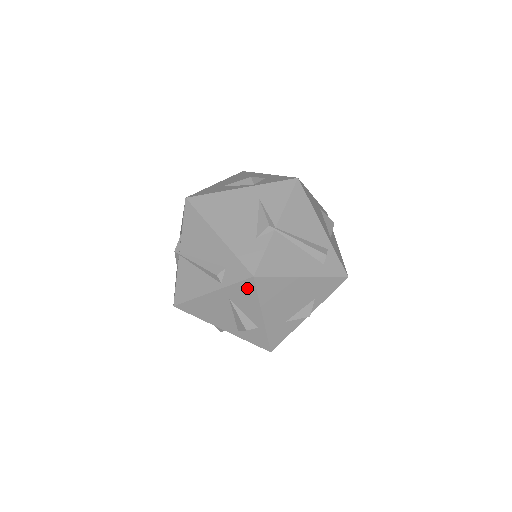
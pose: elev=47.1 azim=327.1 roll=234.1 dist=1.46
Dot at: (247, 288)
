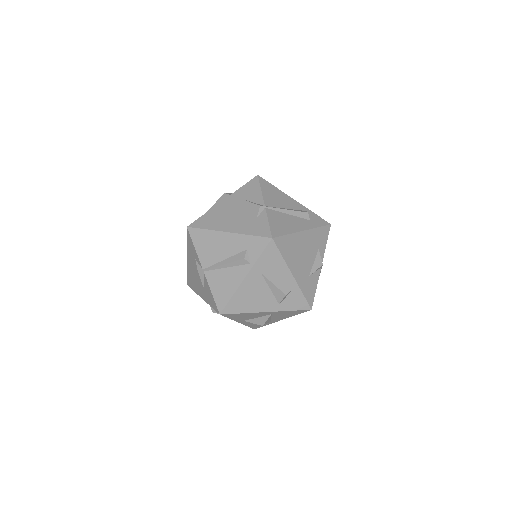
Dot at: (271, 253)
